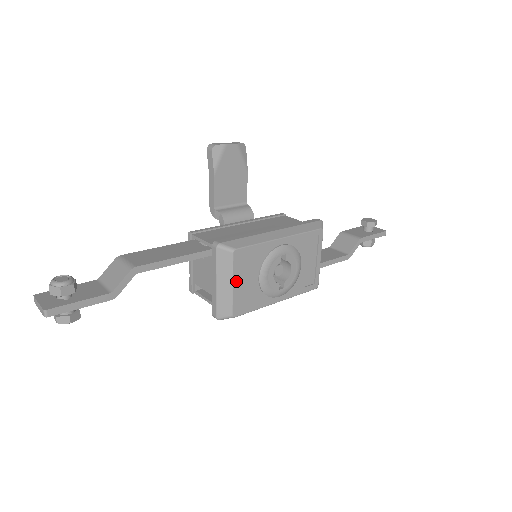
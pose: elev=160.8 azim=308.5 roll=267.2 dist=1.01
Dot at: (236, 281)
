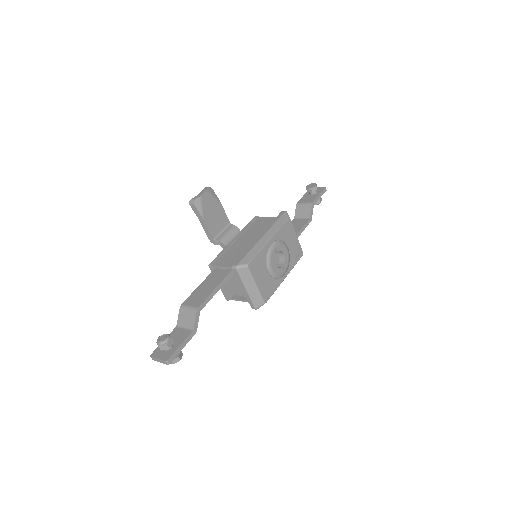
Dot at: (257, 282)
